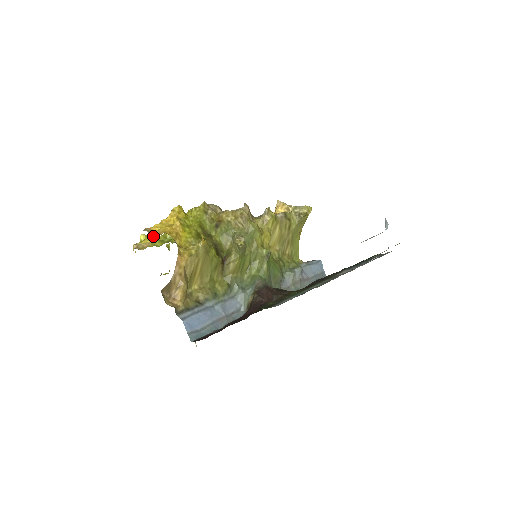
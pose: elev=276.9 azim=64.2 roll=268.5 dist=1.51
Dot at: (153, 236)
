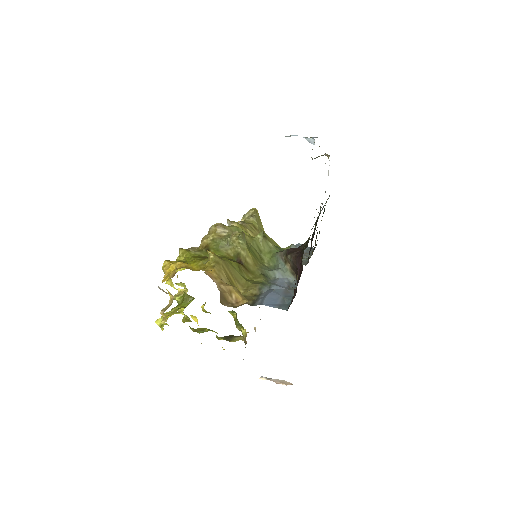
Dot at: occluded
